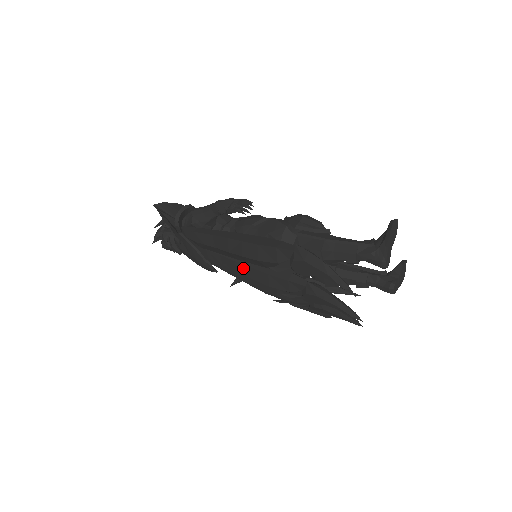
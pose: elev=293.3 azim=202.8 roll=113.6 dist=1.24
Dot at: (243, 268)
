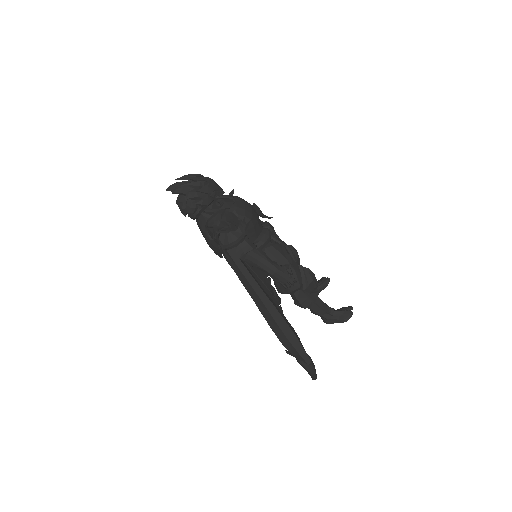
Dot at: occluded
